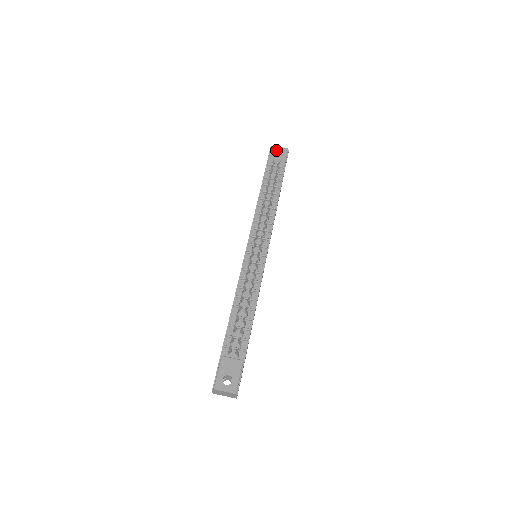
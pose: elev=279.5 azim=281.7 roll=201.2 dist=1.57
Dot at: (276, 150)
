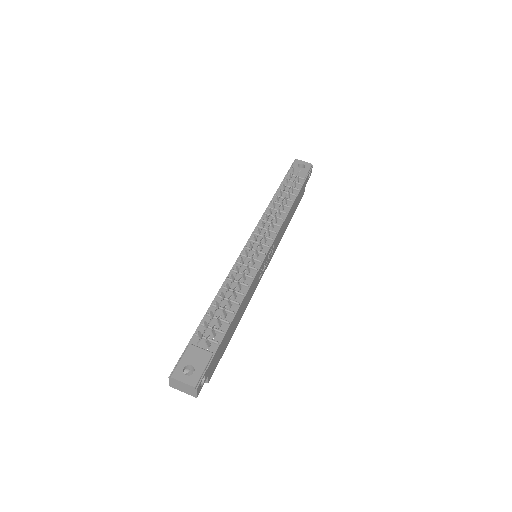
Dot at: (299, 163)
